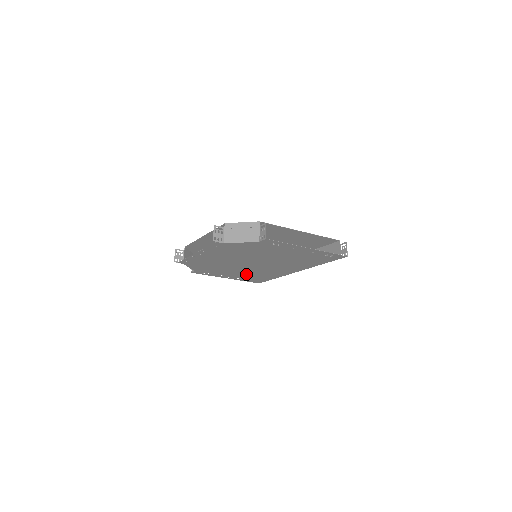
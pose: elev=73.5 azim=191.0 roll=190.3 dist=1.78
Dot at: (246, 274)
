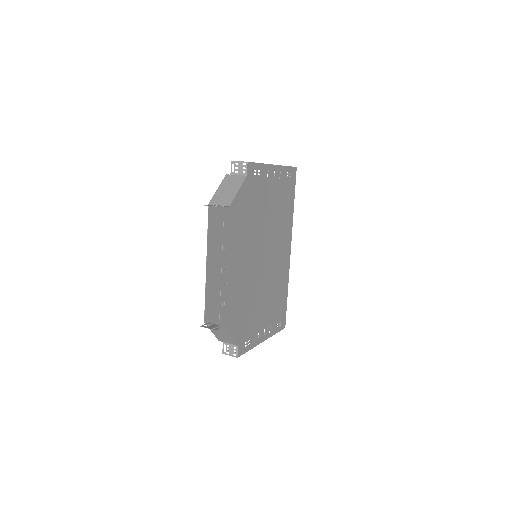
Dot at: (269, 305)
